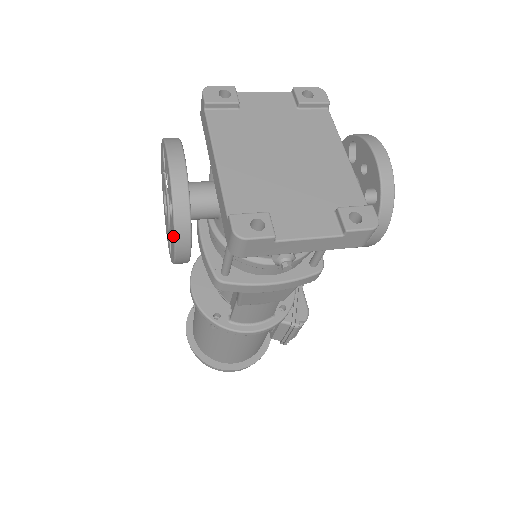
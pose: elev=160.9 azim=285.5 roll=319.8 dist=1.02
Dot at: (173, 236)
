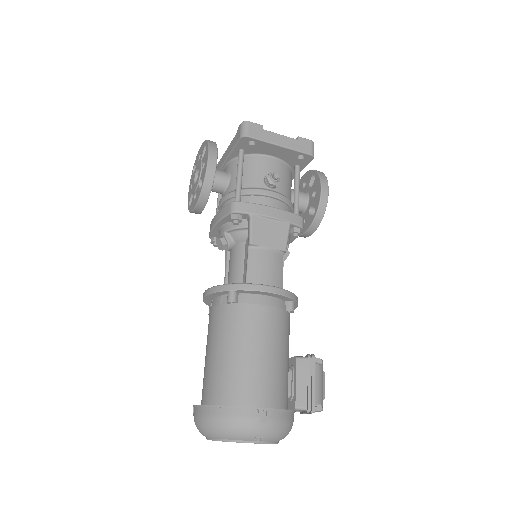
Dot at: (207, 150)
